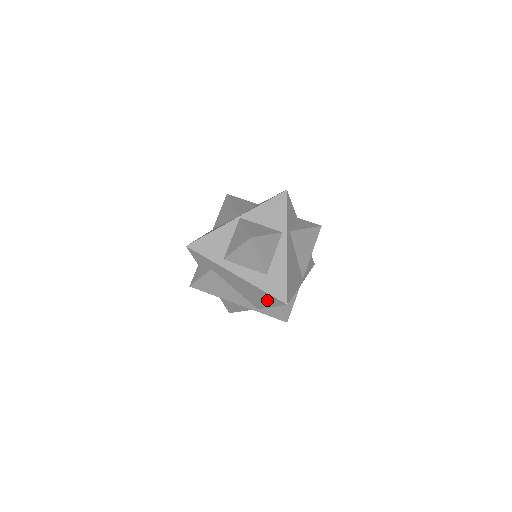
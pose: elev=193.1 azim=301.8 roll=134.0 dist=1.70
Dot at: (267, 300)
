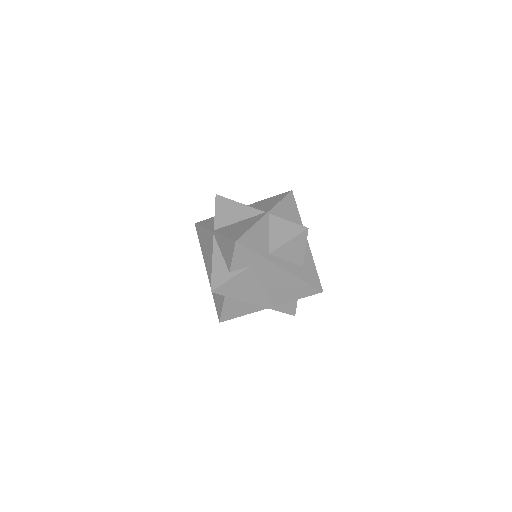
Dot at: (300, 292)
